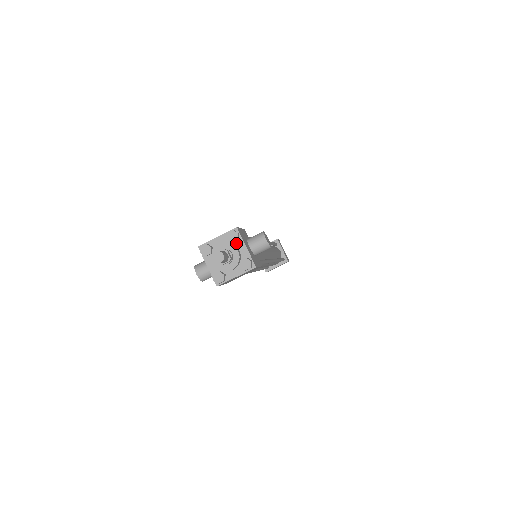
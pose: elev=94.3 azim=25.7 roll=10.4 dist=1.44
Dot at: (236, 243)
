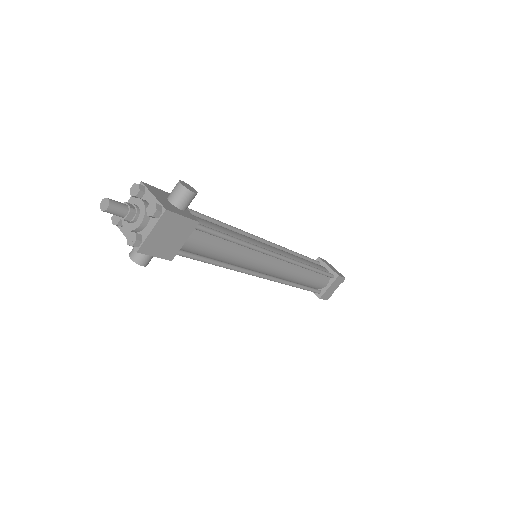
Dot at: (144, 197)
